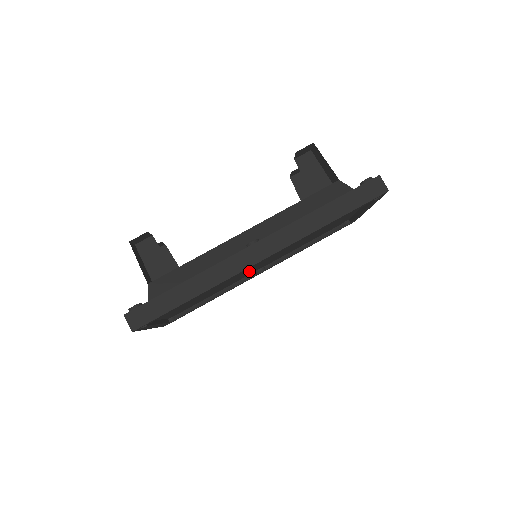
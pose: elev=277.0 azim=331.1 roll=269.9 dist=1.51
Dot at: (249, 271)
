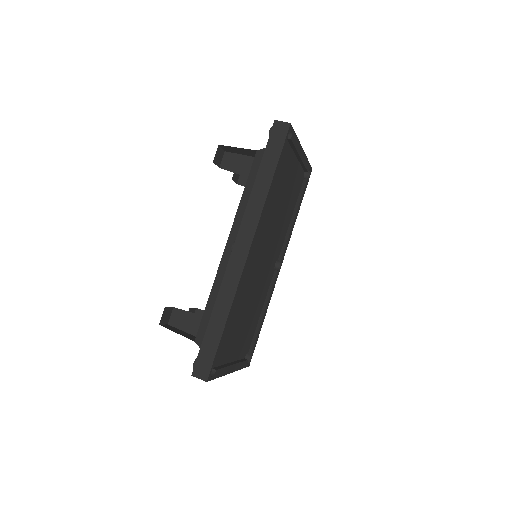
Dot at: (265, 272)
